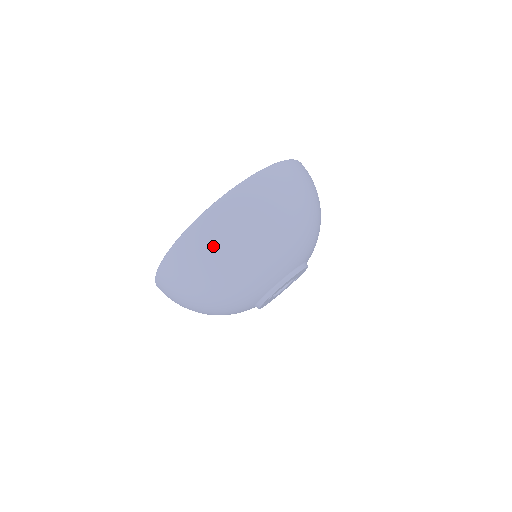
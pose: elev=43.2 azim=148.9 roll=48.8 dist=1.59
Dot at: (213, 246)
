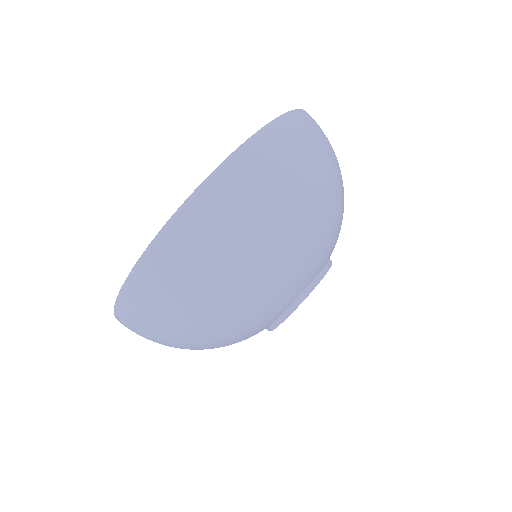
Dot at: (205, 256)
